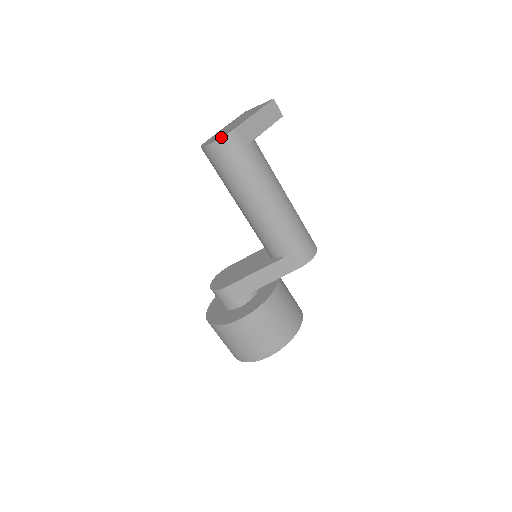
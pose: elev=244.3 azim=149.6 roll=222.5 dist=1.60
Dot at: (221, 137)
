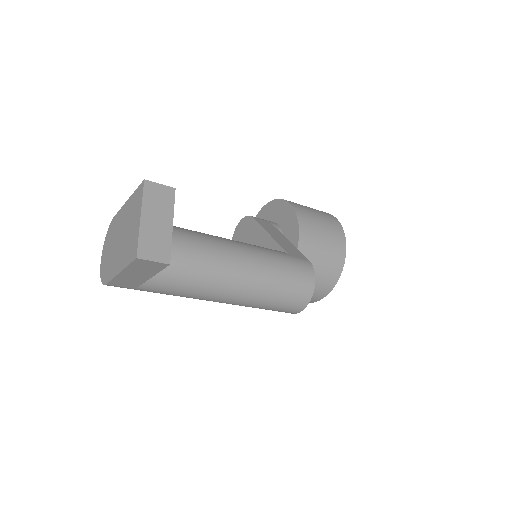
Dot at: occluded
